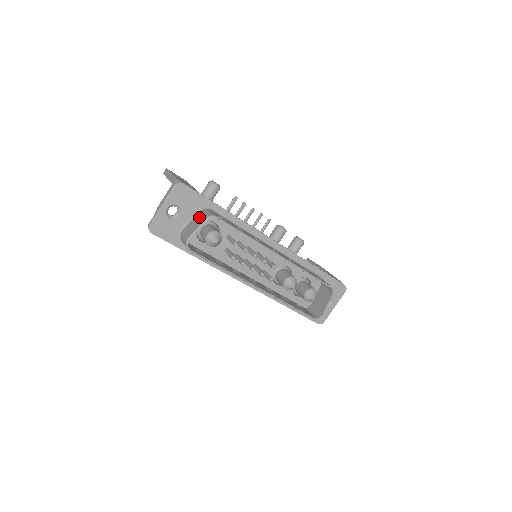
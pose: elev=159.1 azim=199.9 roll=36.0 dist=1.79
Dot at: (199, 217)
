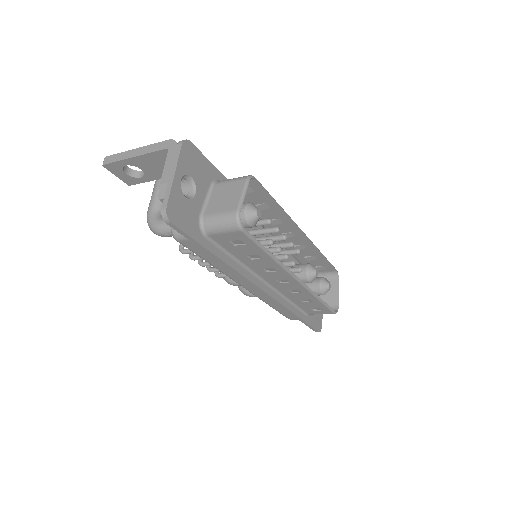
Dot at: (225, 187)
